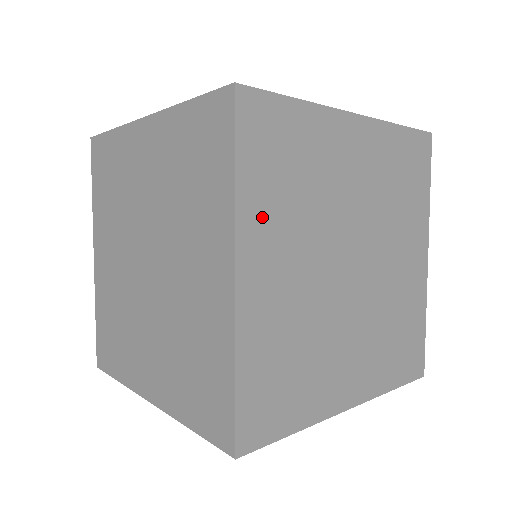
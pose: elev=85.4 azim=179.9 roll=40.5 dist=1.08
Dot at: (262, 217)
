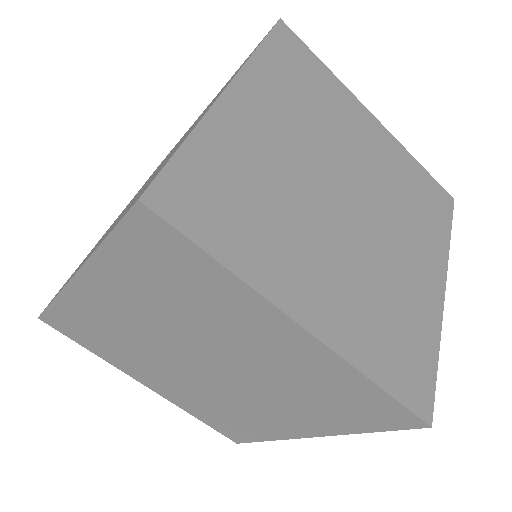
Dot at: (269, 84)
